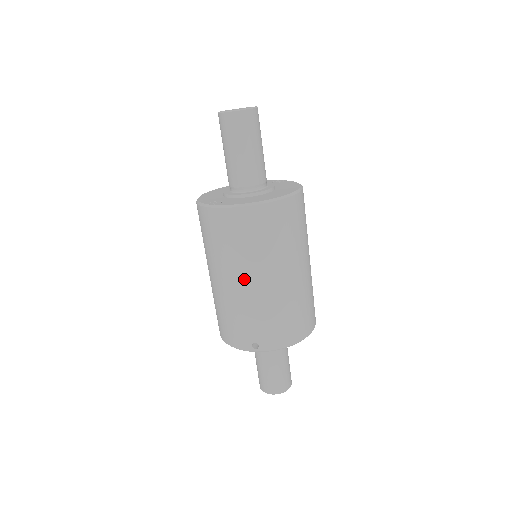
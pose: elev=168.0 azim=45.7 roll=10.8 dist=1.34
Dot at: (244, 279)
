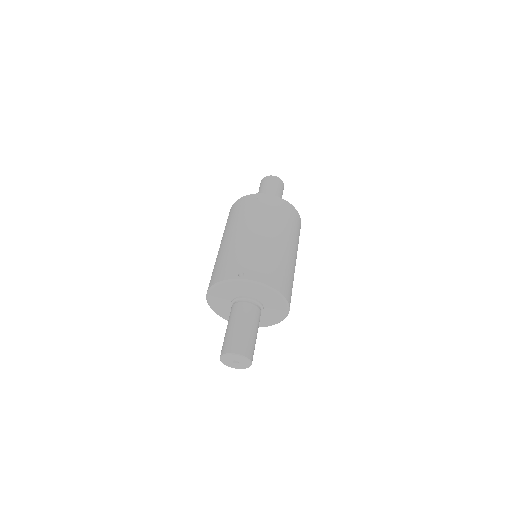
Dot at: (251, 230)
